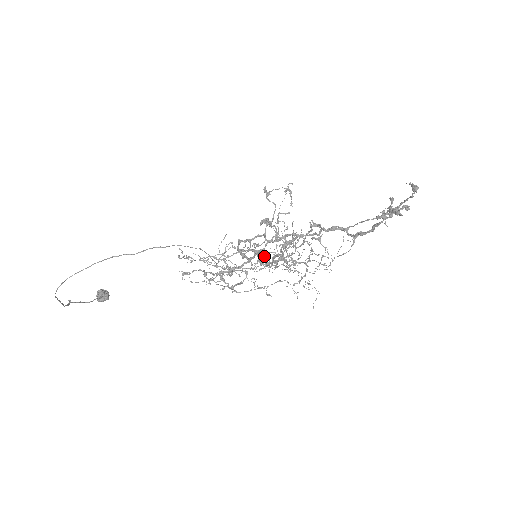
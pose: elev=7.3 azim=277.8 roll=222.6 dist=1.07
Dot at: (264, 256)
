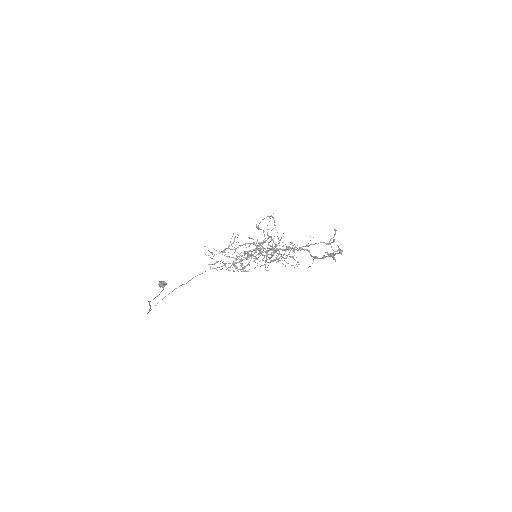
Dot at: (261, 251)
